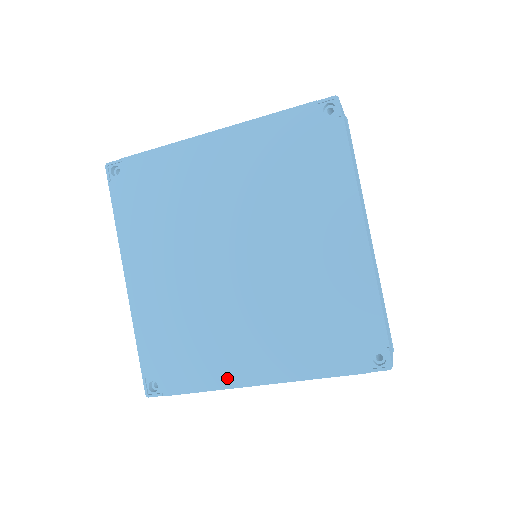
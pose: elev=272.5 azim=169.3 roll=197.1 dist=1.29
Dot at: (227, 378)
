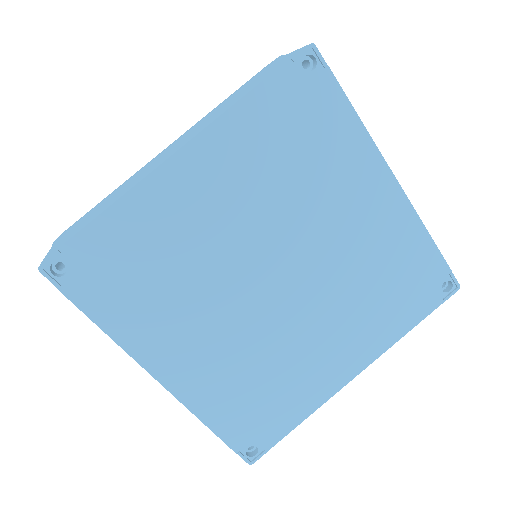
Dot at: (323, 392)
